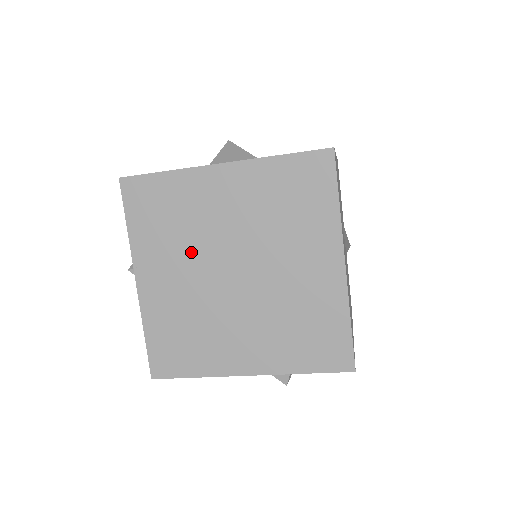
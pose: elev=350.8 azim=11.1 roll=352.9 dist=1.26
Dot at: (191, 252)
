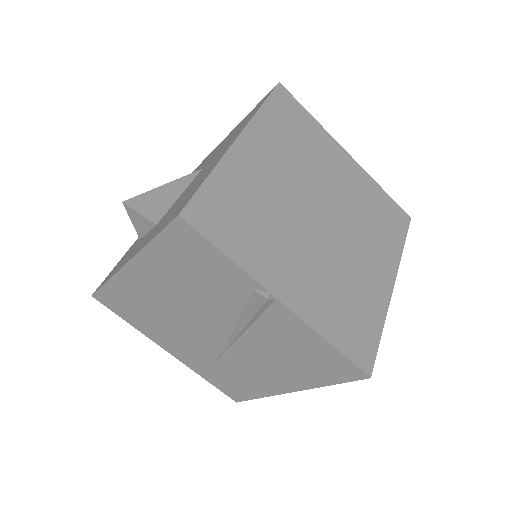
Dot at: (287, 229)
